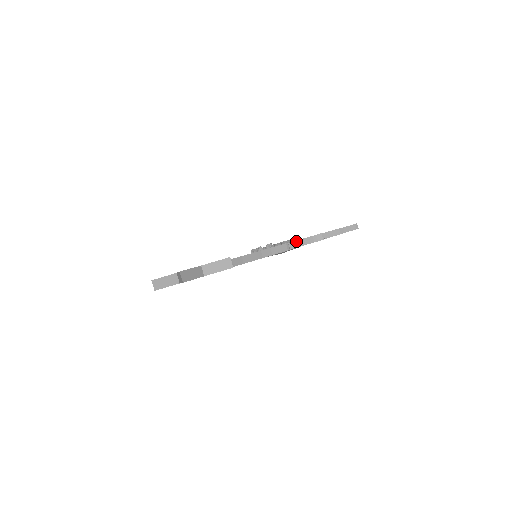
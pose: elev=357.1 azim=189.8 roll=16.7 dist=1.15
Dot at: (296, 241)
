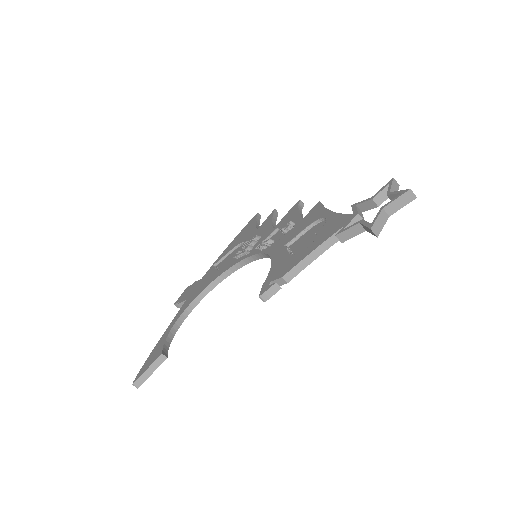
Dot at: (299, 211)
